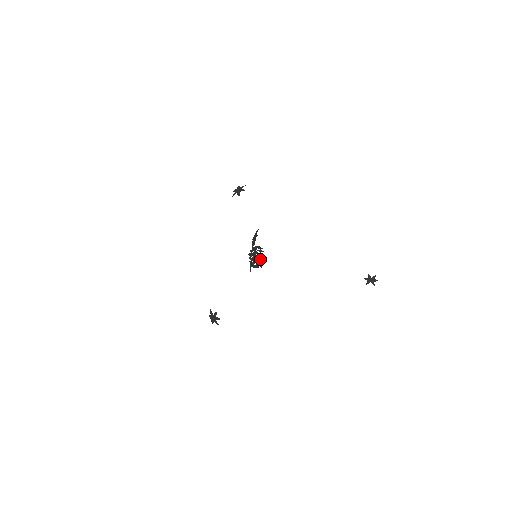
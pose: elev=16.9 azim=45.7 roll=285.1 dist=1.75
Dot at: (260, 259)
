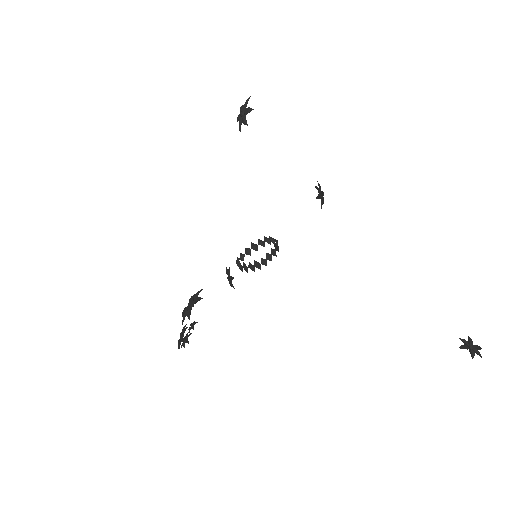
Dot at: (275, 247)
